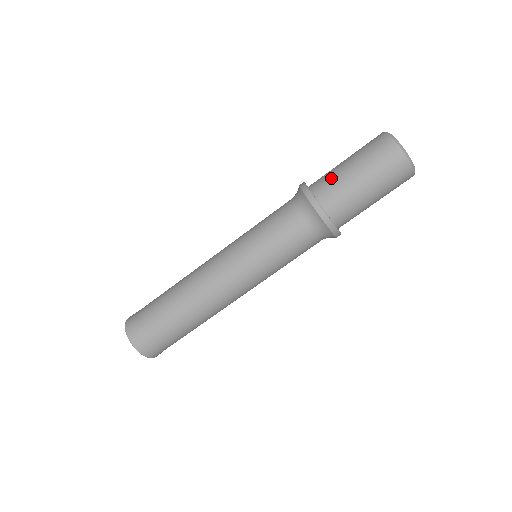
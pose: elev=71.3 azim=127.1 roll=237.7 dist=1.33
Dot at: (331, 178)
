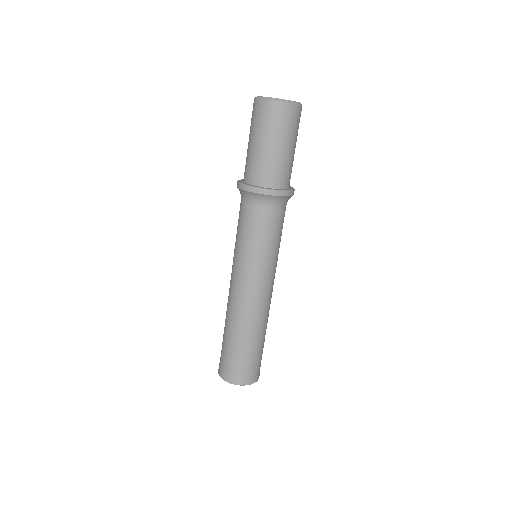
Dot at: (250, 163)
